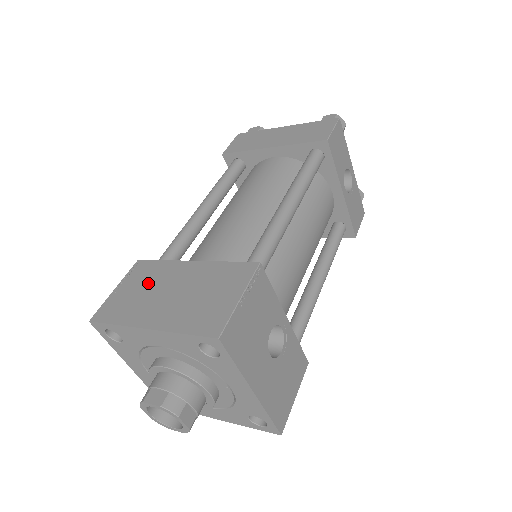
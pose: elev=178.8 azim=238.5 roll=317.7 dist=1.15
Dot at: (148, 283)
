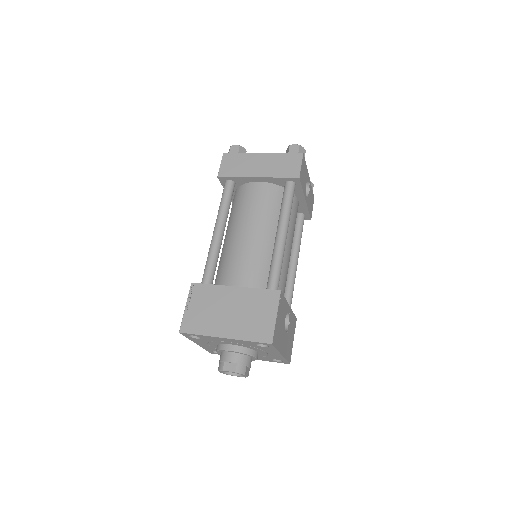
Dot at: (209, 304)
